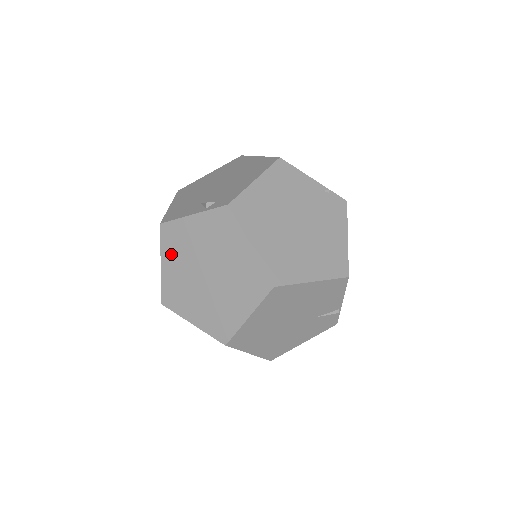
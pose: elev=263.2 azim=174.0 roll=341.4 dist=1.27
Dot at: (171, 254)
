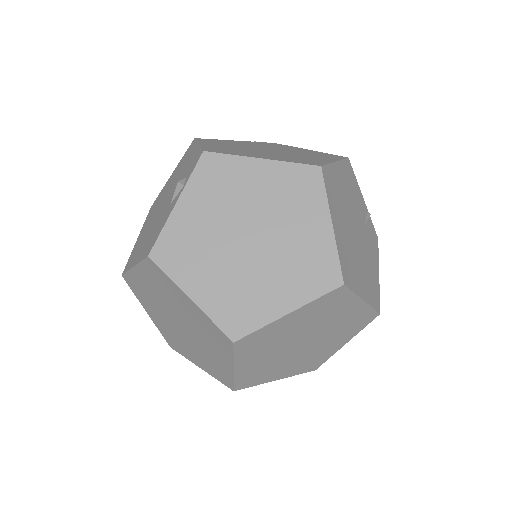
Dot at: (191, 271)
